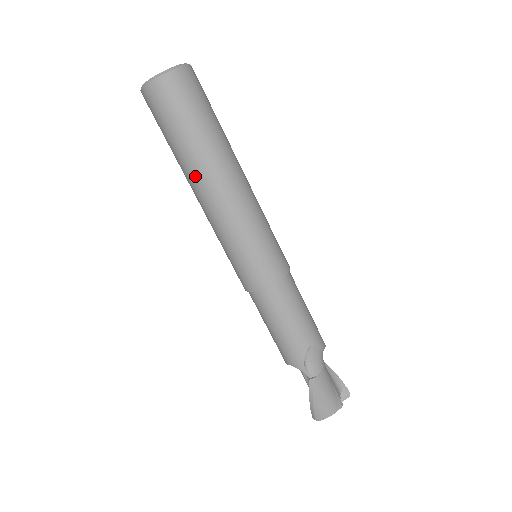
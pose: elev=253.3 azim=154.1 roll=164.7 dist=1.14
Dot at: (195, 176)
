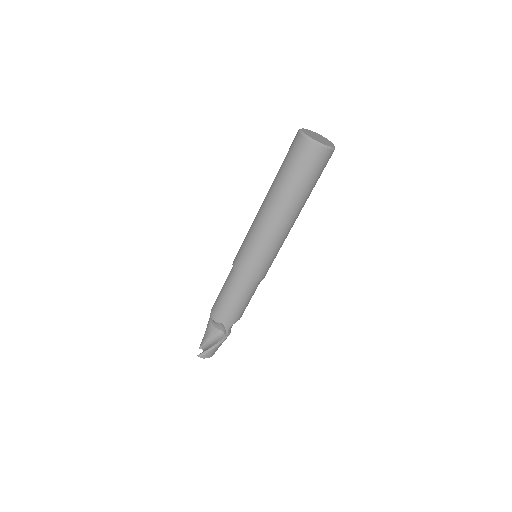
Dot at: (289, 207)
